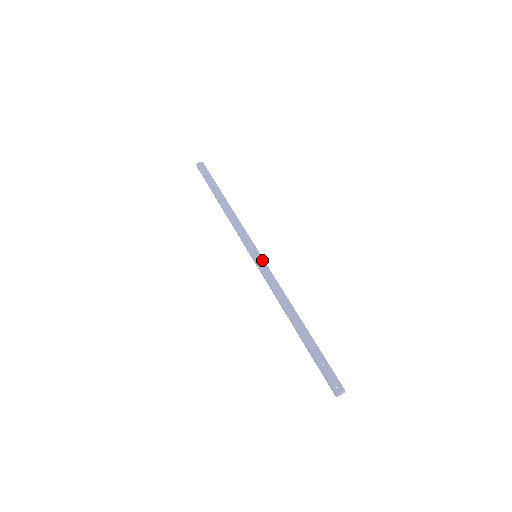
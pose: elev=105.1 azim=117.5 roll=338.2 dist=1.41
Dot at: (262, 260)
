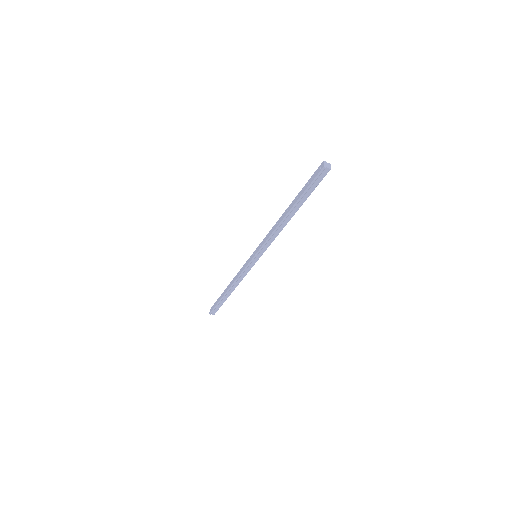
Dot at: (257, 249)
